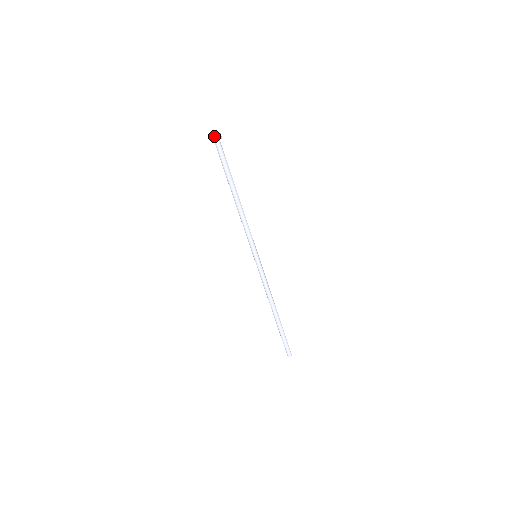
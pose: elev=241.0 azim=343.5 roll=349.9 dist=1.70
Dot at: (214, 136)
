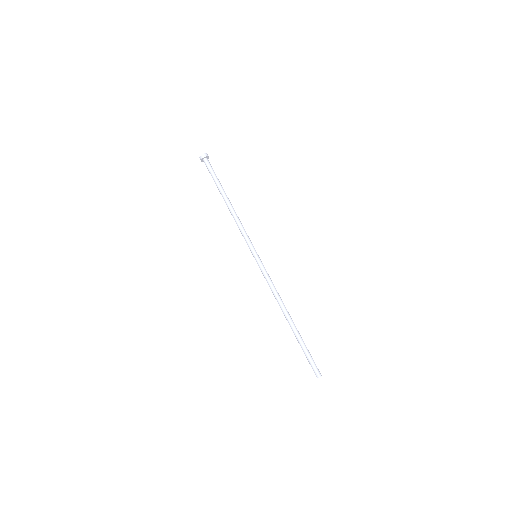
Dot at: (202, 154)
